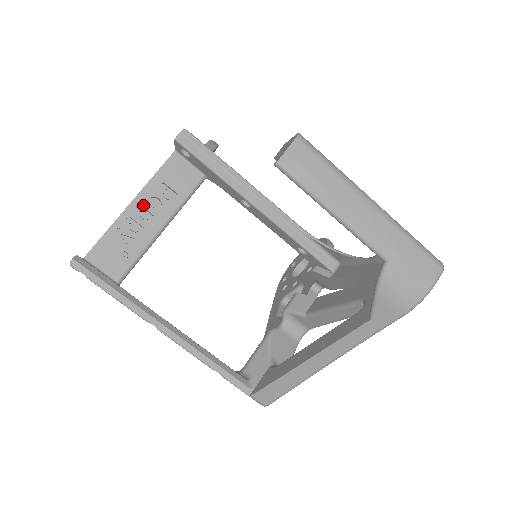
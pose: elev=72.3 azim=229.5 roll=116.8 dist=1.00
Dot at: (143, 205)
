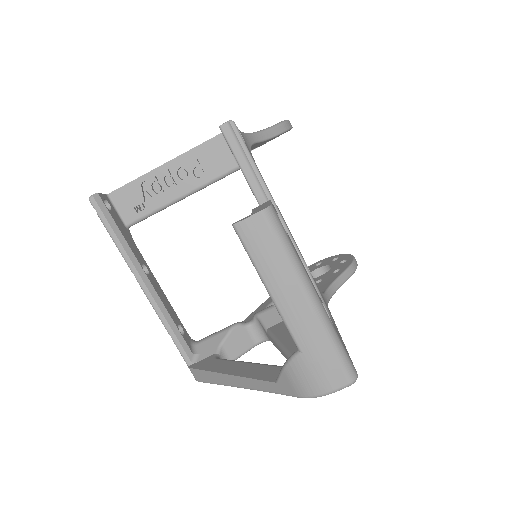
Dot at: (174, 170)
